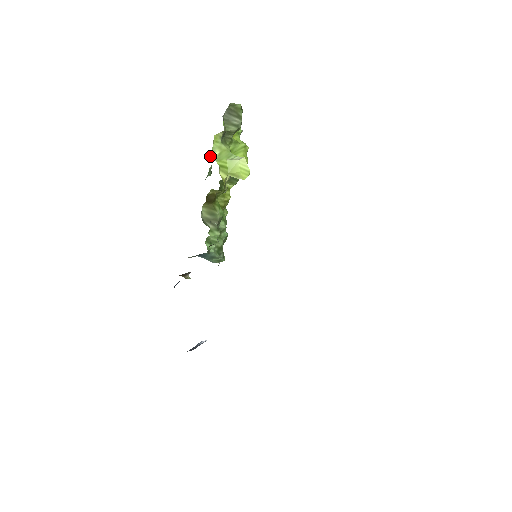
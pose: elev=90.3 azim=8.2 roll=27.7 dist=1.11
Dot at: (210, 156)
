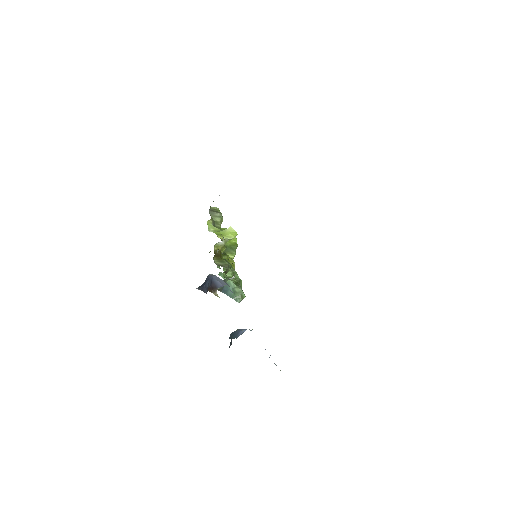
Dot at: occluded
